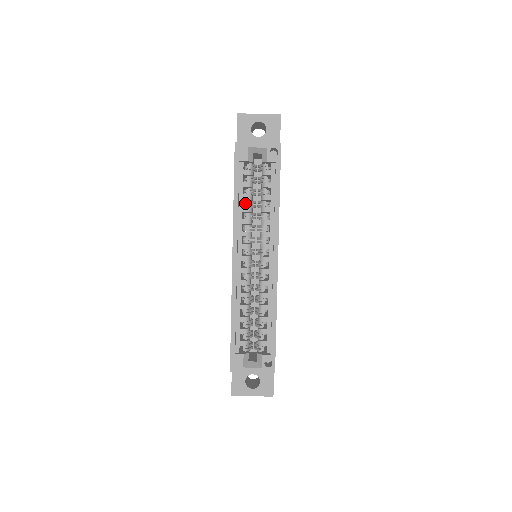
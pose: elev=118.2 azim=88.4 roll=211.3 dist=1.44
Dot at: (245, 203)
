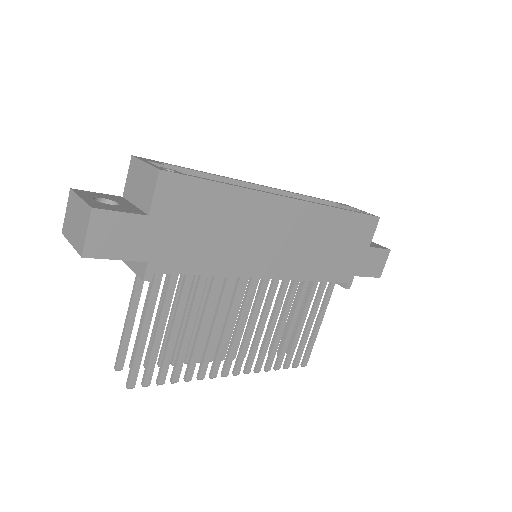
Dot at: occluded
